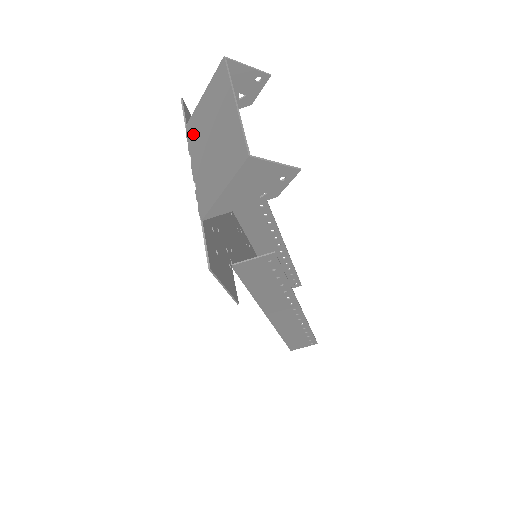
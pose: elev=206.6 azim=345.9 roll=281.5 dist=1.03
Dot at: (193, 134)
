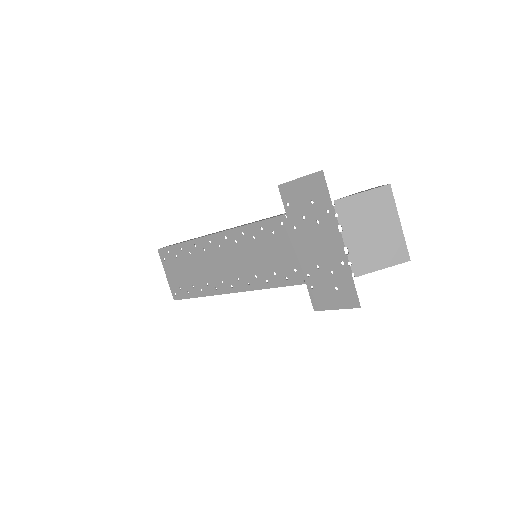
Dot at: (346, 213)
